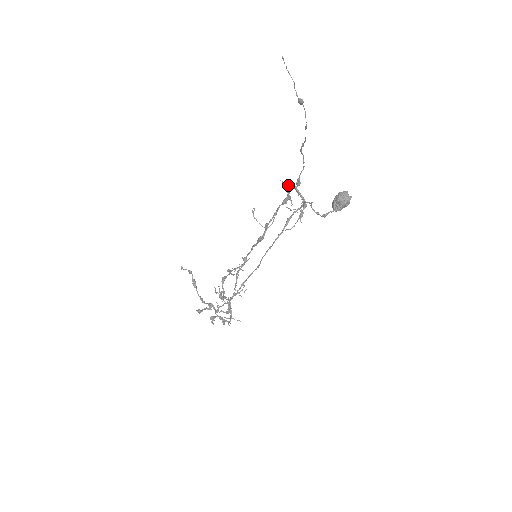
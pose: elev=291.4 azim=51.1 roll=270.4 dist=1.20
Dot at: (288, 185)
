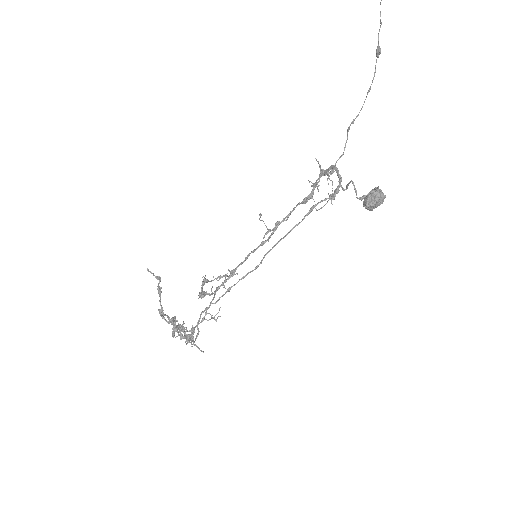
Dot at: (321, 171)
